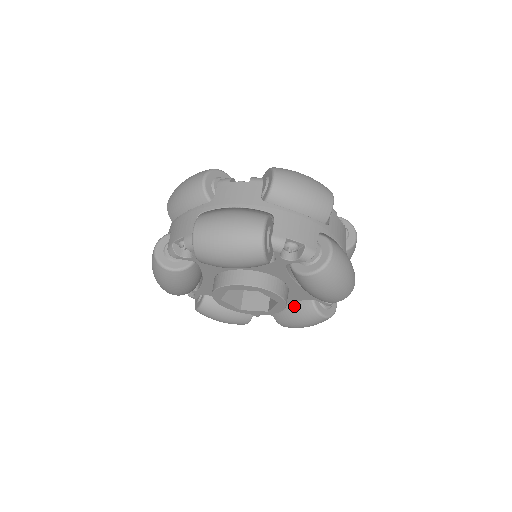
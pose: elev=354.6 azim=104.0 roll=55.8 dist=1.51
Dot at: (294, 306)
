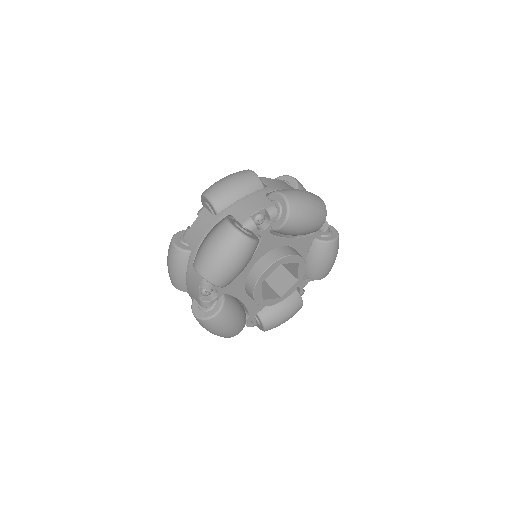
Dot at: occluded
